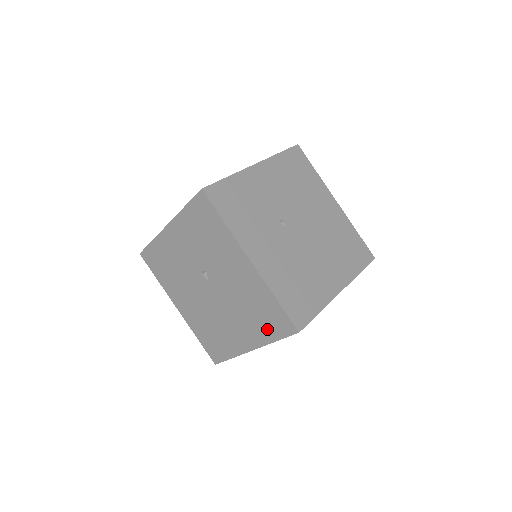
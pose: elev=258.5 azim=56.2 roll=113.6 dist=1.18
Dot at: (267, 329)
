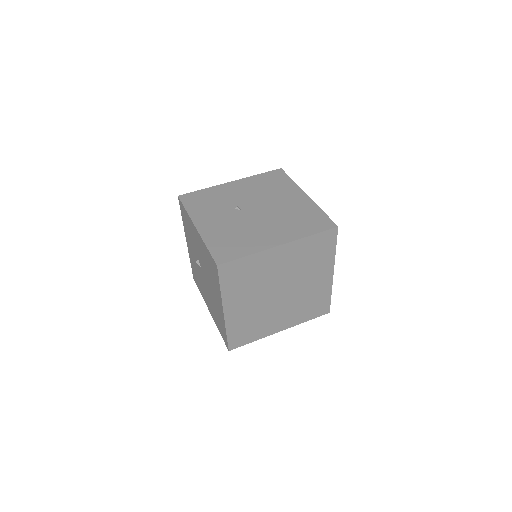
Dot at: (216, 280)
